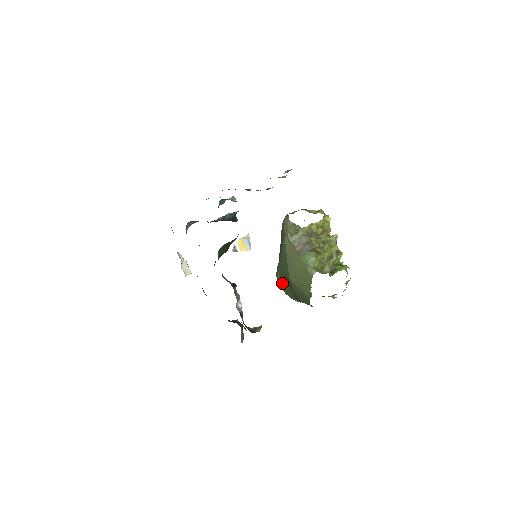
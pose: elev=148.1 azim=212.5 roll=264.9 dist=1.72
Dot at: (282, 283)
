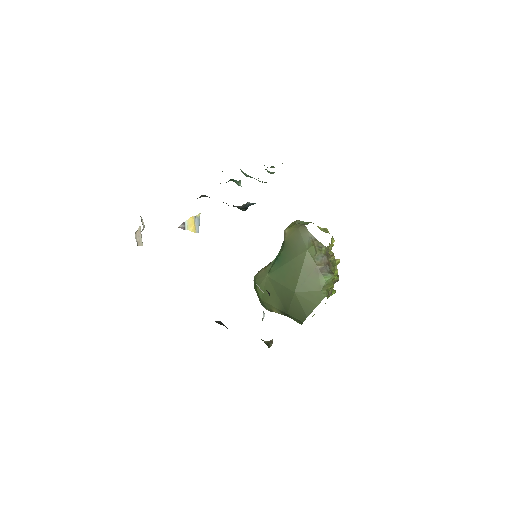
Dot at: (265, 289)
